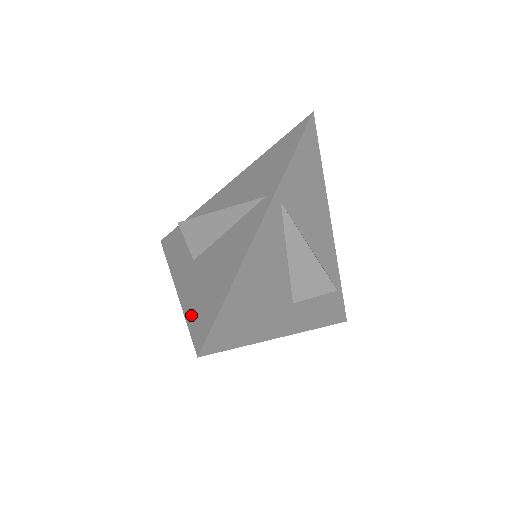
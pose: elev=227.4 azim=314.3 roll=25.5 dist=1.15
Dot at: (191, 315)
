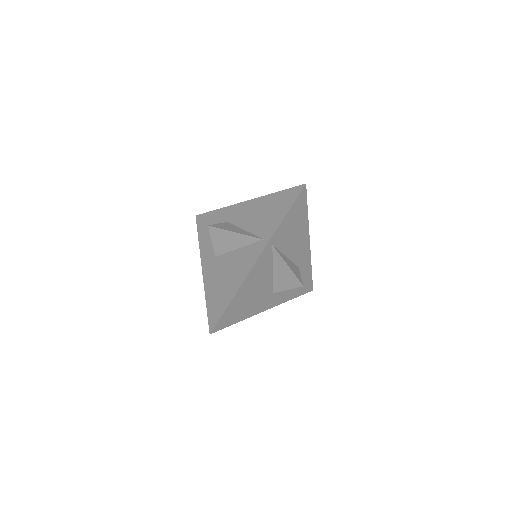
Dot at: (209, 302)
